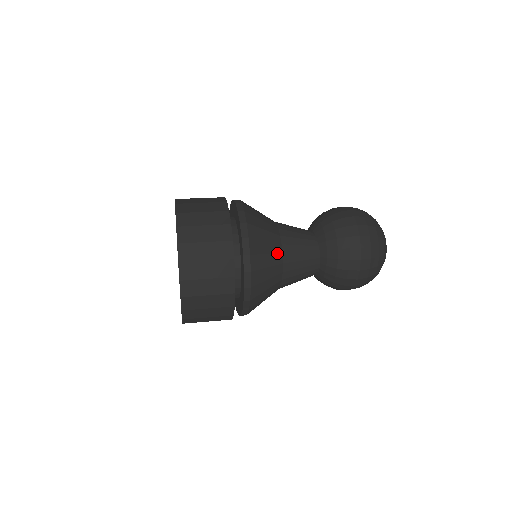
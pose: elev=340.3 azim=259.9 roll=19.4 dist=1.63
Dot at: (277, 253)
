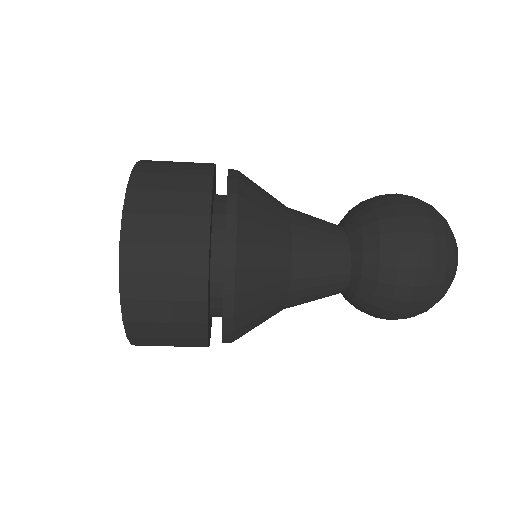
Dot at: (282, 264)
